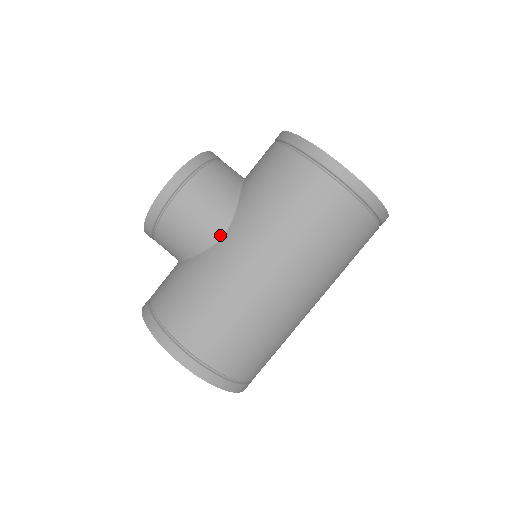
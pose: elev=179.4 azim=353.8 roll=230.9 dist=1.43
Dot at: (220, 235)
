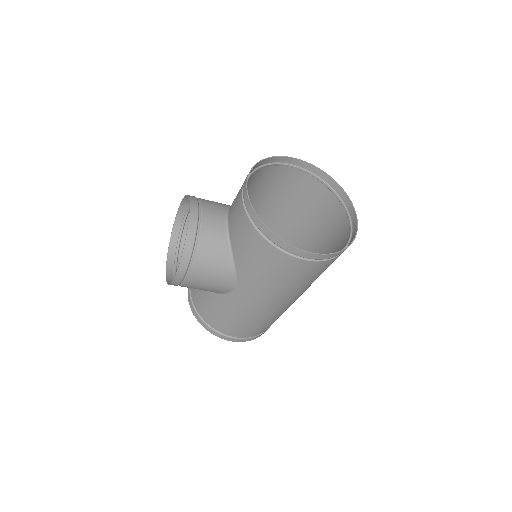
Dot at: (231, 289)
